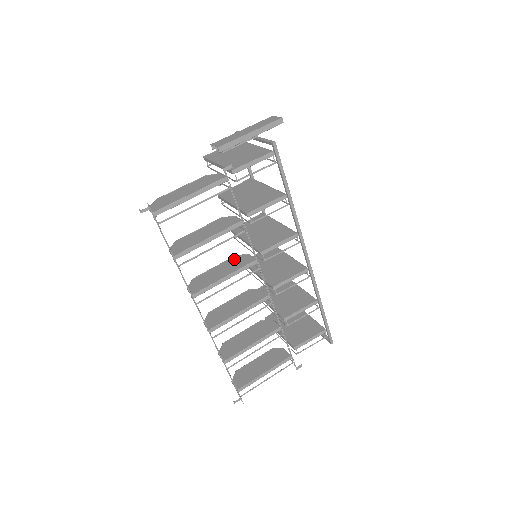
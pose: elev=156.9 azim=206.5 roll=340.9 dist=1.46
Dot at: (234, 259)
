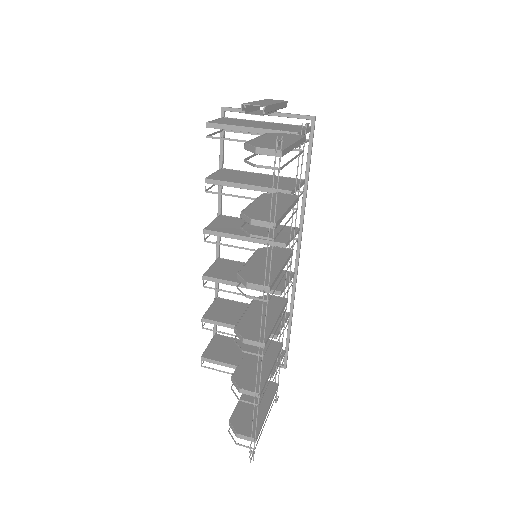
Dot at: (263, 251)
